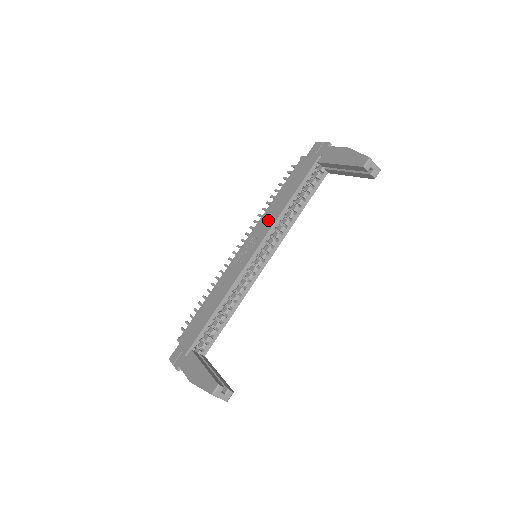
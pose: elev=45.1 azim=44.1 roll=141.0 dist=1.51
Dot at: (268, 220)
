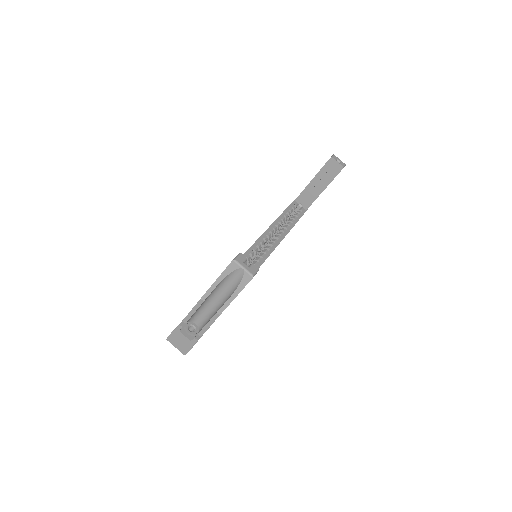
Dot at: occluded
